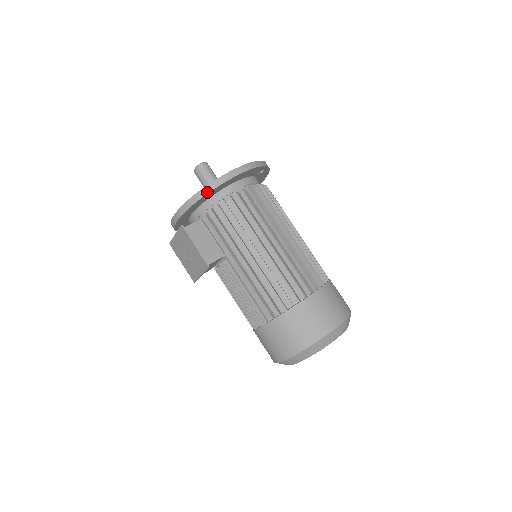
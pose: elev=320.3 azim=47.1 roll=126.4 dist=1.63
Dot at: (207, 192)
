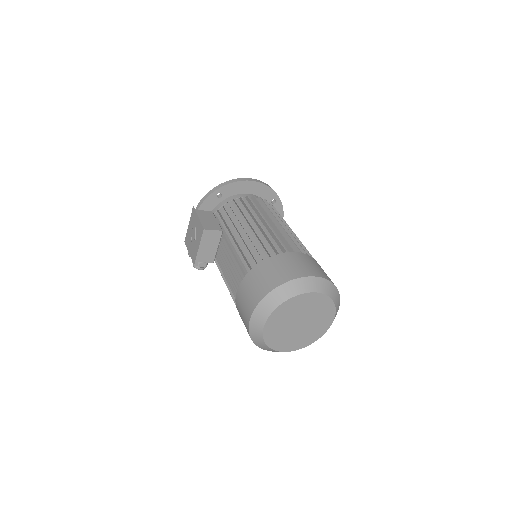
Dot at: (219, 187)
